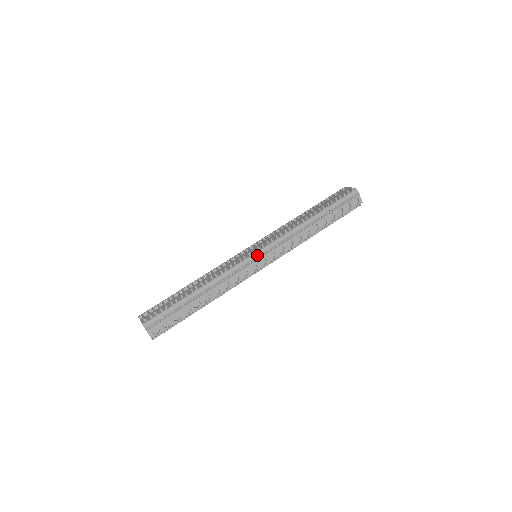
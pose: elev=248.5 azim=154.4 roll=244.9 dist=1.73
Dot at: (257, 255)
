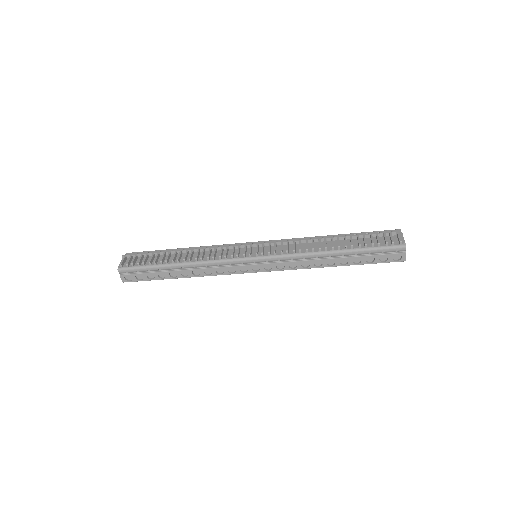
Dot at: (252, 260)
